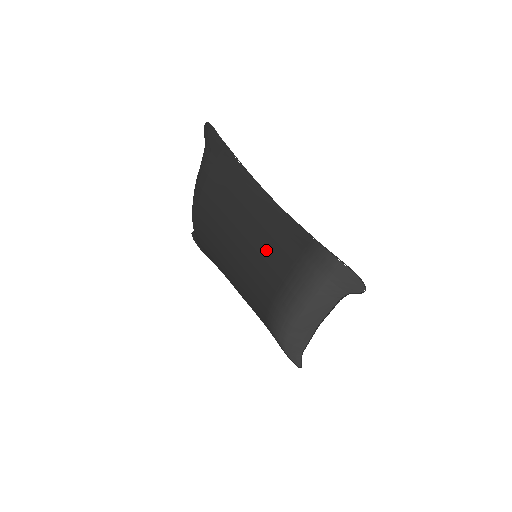
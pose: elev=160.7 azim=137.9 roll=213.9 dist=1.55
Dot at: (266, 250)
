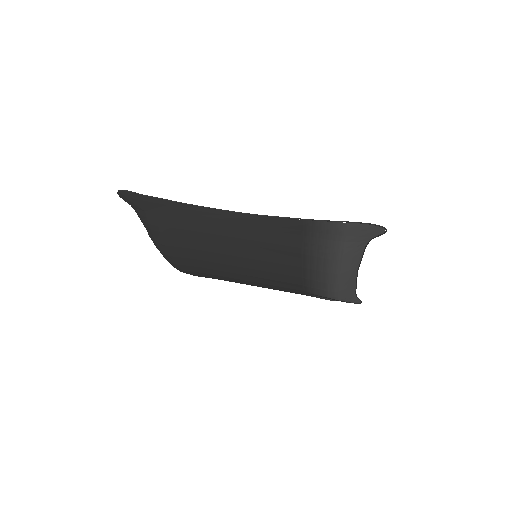
Dot at: (267, 255)
